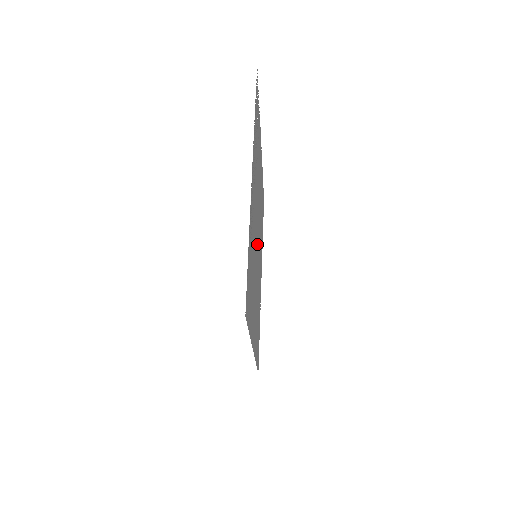
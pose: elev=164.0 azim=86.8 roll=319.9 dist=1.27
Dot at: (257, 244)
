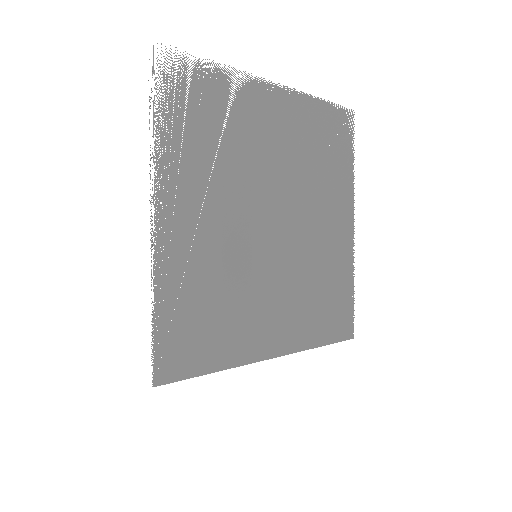
Dot at: (271, 231)
